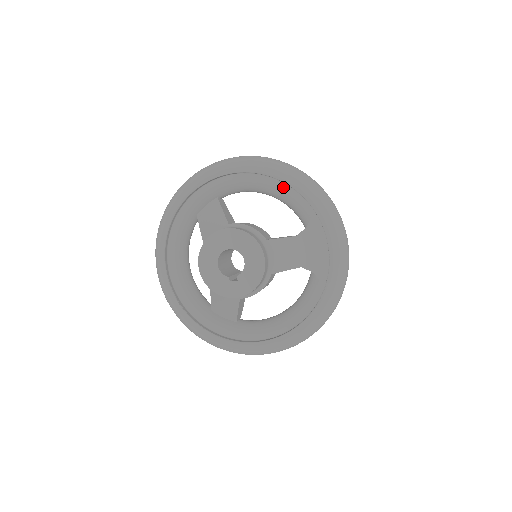
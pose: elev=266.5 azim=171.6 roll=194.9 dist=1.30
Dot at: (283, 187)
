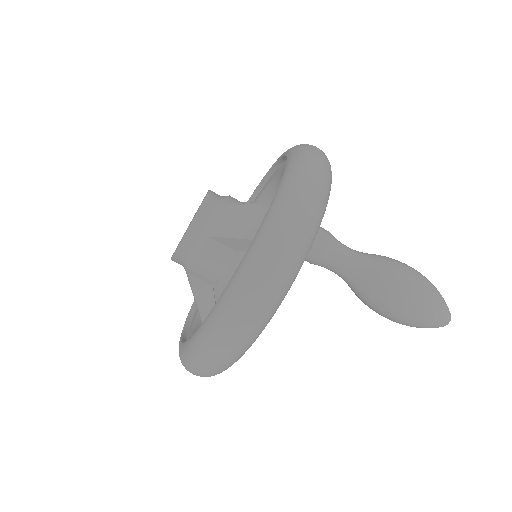
Dot at: occluded
